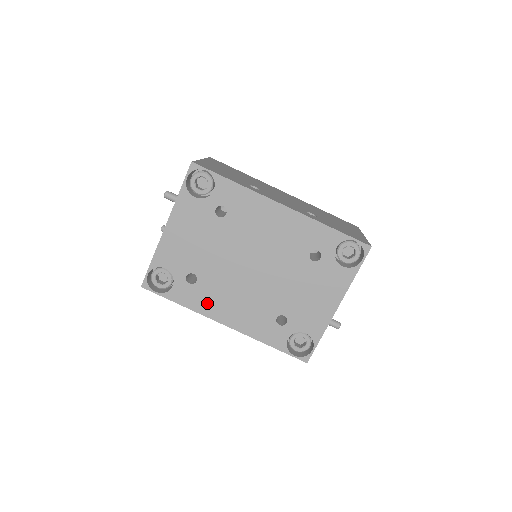
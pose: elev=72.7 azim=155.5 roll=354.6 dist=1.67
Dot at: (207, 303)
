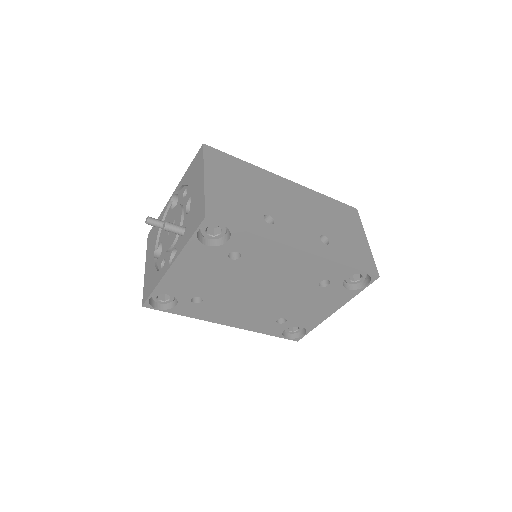
Dot at: (211, 314)
